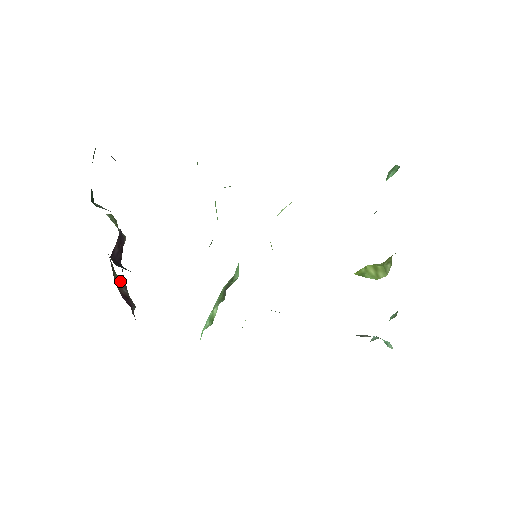
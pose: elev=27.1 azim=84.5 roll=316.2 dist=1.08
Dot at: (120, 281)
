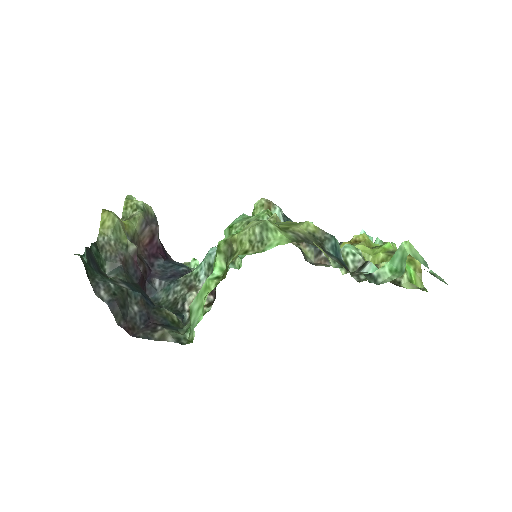
Dot at: (140, 228)
